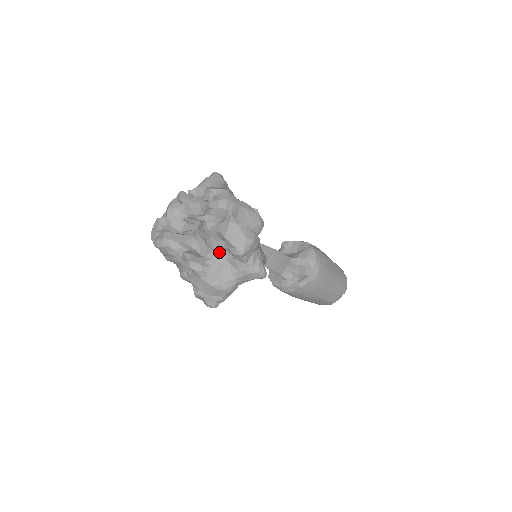
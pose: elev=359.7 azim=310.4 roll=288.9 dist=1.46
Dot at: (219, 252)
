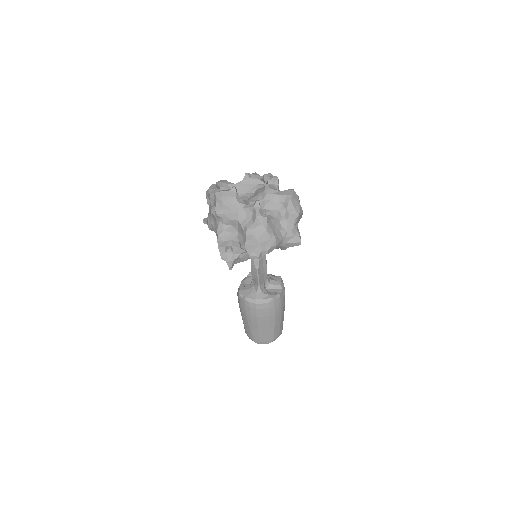
Dot at: (275, 212)
